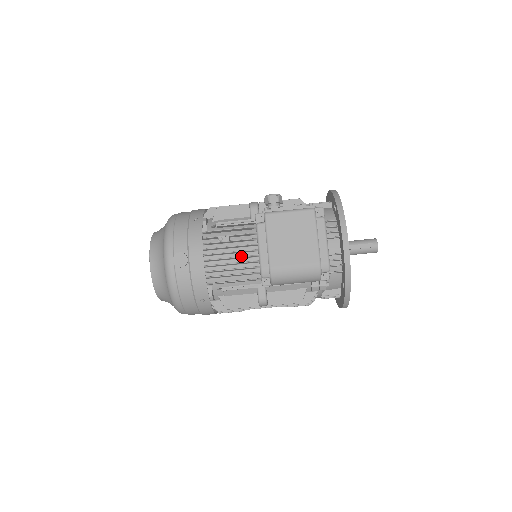
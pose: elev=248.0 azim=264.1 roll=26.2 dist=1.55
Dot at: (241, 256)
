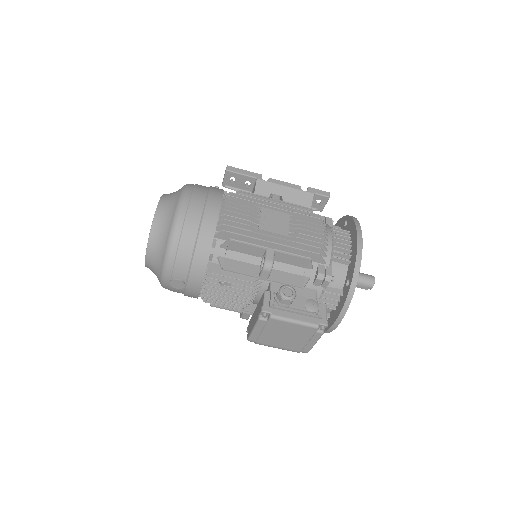
Dot at: (237, 299)
